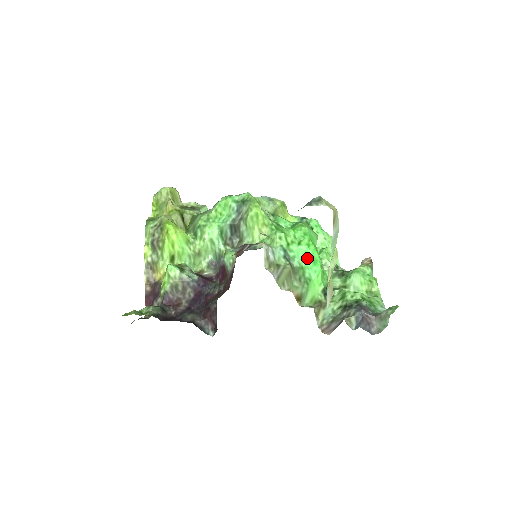
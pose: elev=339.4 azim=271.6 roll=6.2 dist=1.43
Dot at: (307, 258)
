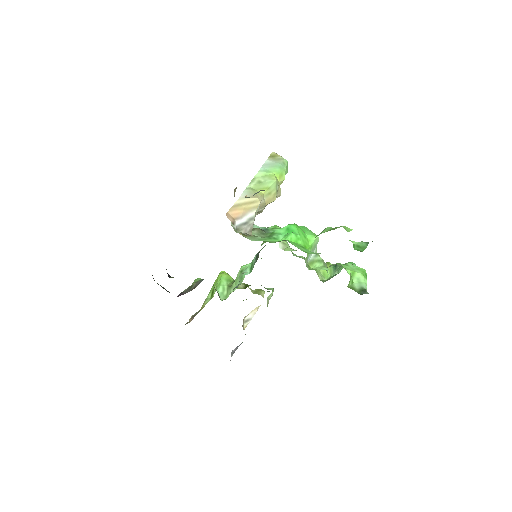
Dot at: (282, 228)
